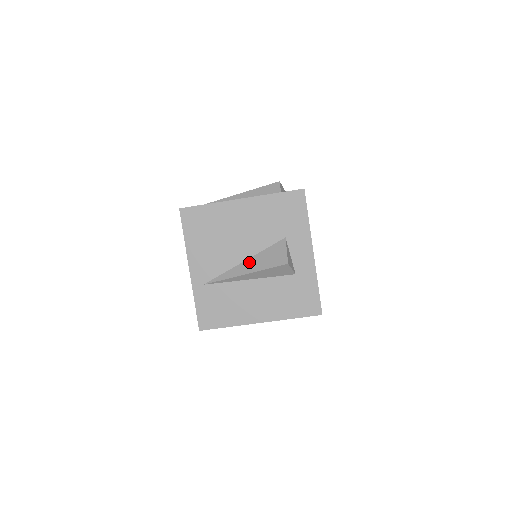
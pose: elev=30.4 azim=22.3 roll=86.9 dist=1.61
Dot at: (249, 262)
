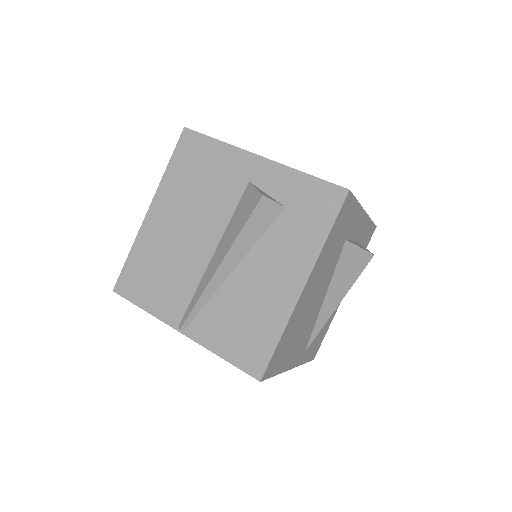
Dot at: (331, 294)
